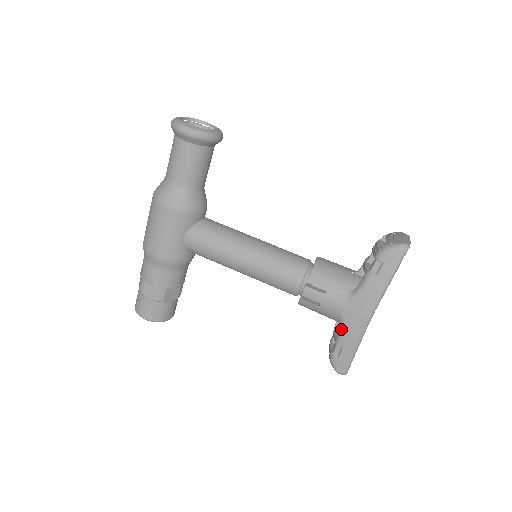
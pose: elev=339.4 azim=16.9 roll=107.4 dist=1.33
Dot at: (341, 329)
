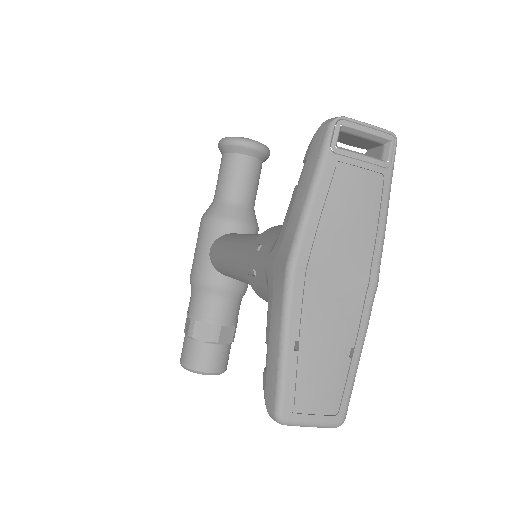
Dot at: (268, 306)
